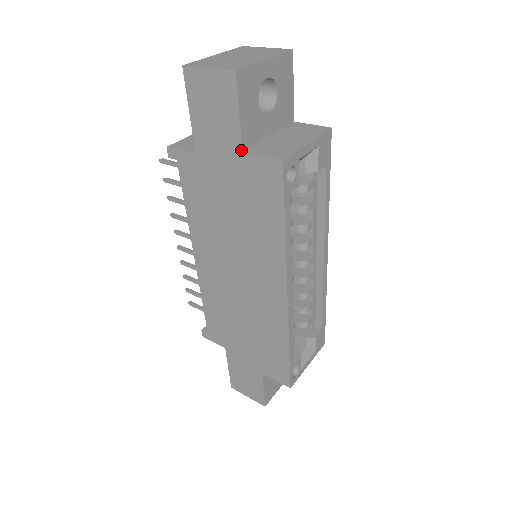
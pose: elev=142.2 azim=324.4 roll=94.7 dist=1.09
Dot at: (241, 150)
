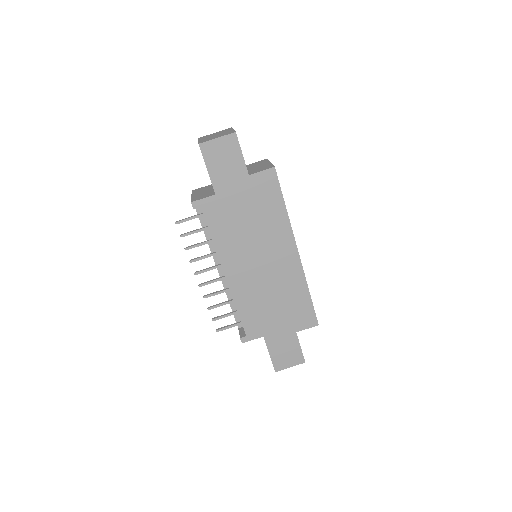
Dot at: (248, 175)
